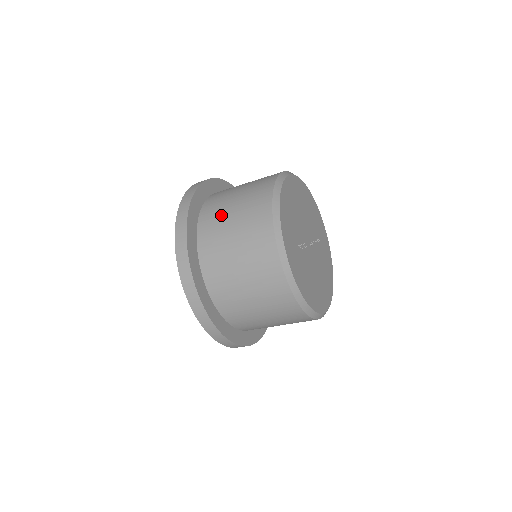
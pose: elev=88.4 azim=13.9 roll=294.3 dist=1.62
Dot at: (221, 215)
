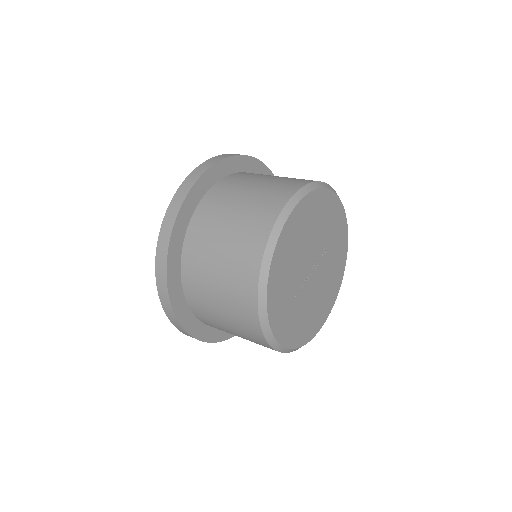
Dot at: (204, 268)
